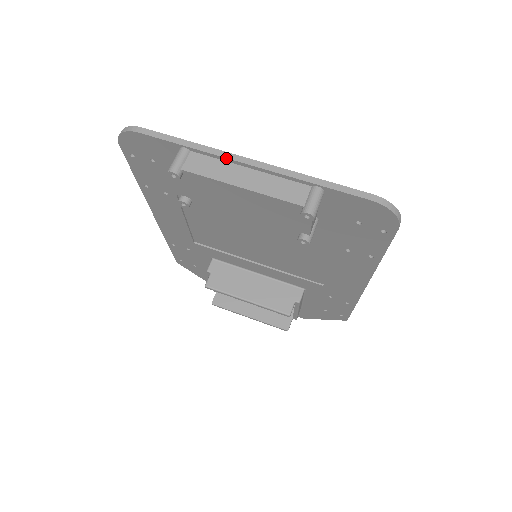
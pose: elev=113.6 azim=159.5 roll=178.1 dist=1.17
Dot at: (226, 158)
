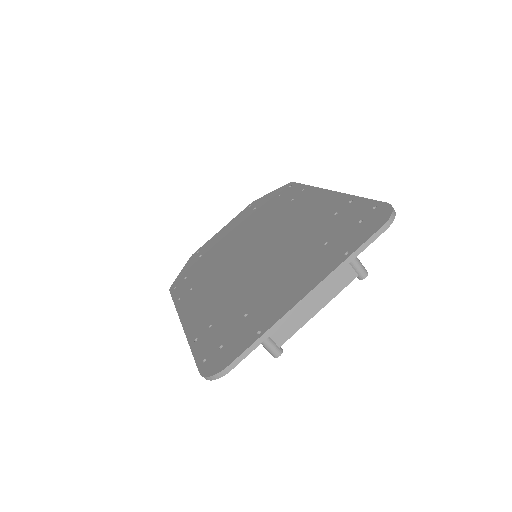
Dot at: (294, 313)
